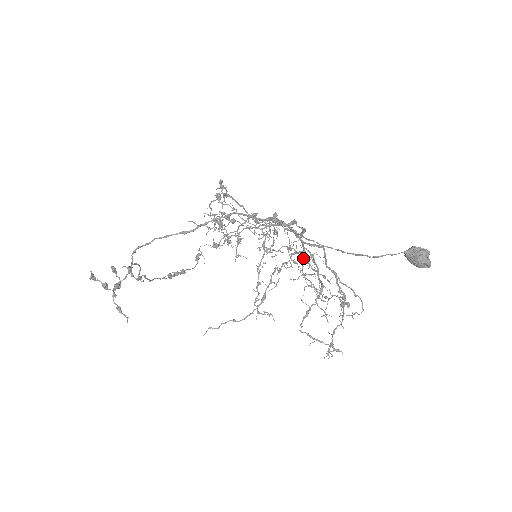
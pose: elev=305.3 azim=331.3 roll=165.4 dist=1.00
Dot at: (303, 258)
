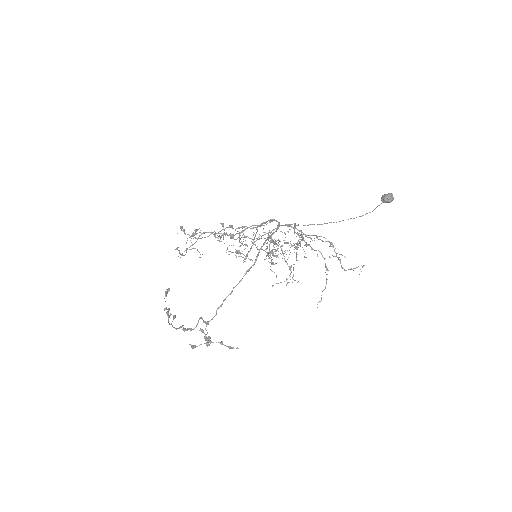
Dot at: occluded
